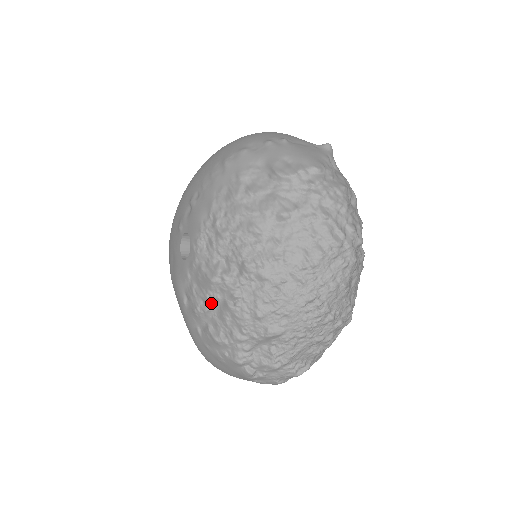
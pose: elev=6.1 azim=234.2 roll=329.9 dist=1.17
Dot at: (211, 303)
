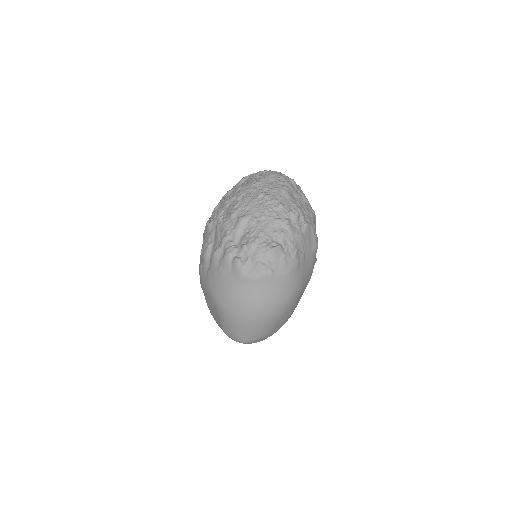
Dot at: (211, 240)
